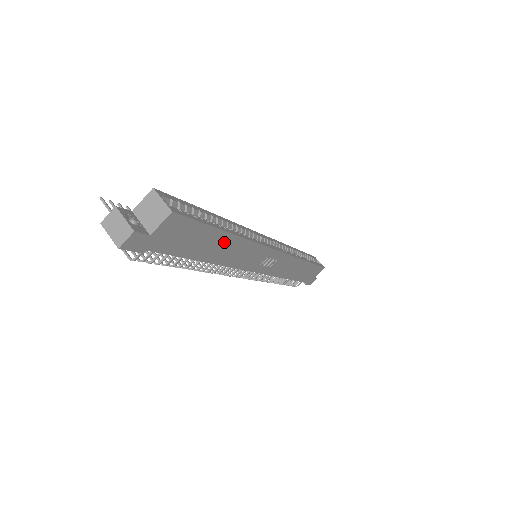
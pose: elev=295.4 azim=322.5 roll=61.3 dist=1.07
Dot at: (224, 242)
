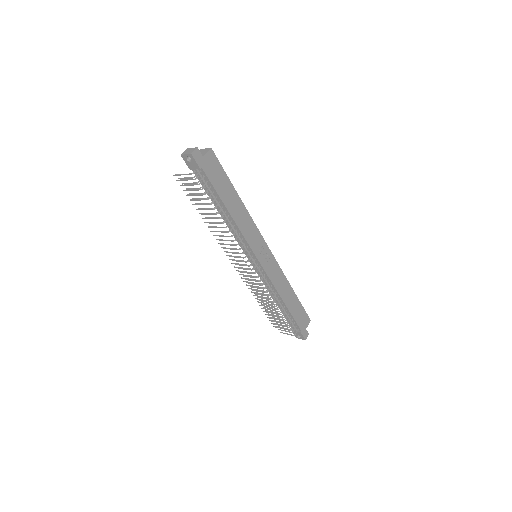
Dot at: (235, 200)
